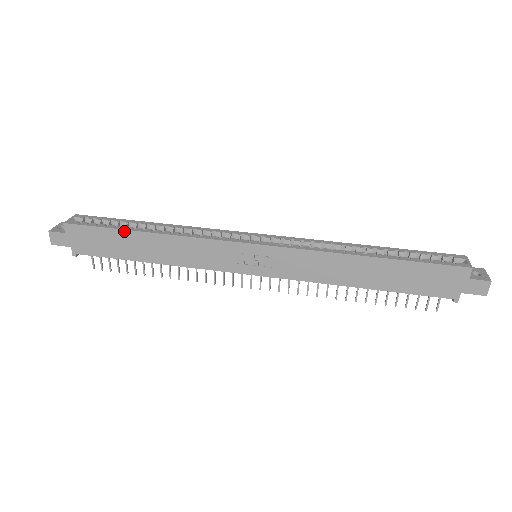
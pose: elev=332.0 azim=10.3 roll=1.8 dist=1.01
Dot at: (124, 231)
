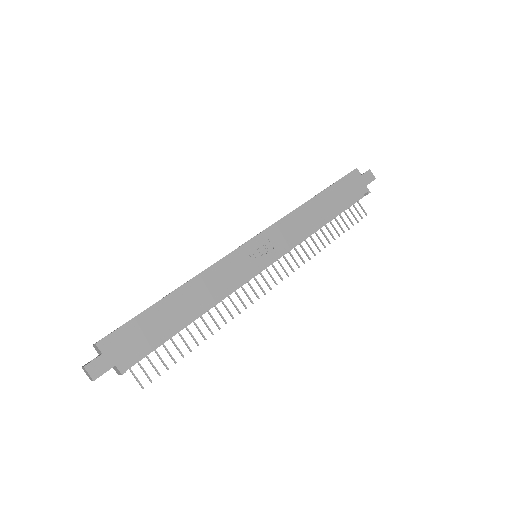
Dot at: (155, 305)
